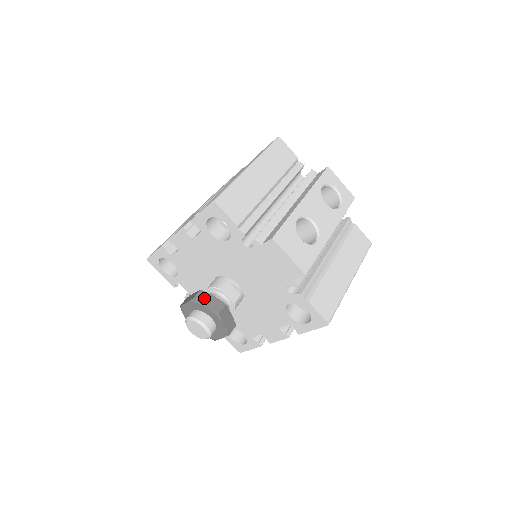
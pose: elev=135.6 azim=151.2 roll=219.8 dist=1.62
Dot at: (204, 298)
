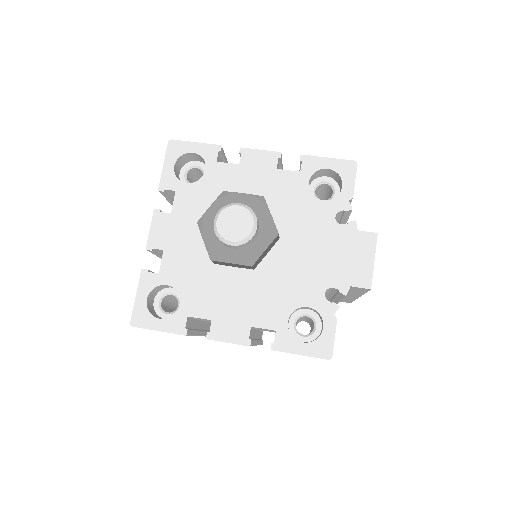
Dot at: occluded
